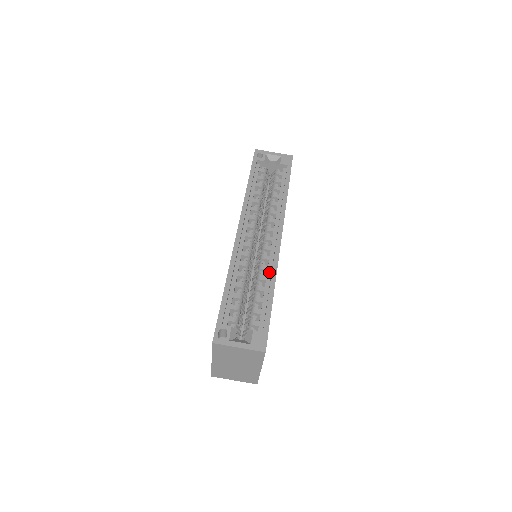
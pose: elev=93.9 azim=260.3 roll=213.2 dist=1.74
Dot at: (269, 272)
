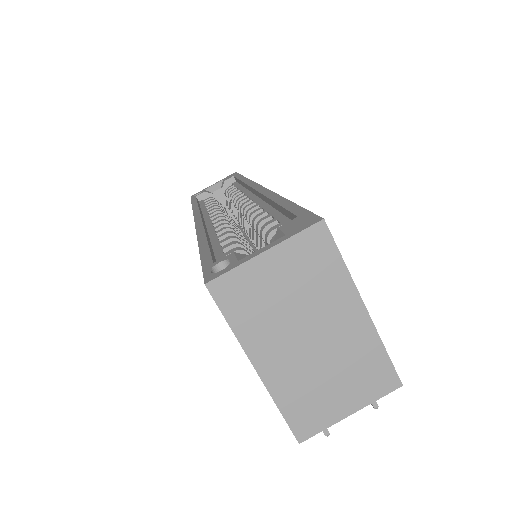
Dot at: (266, 207)
